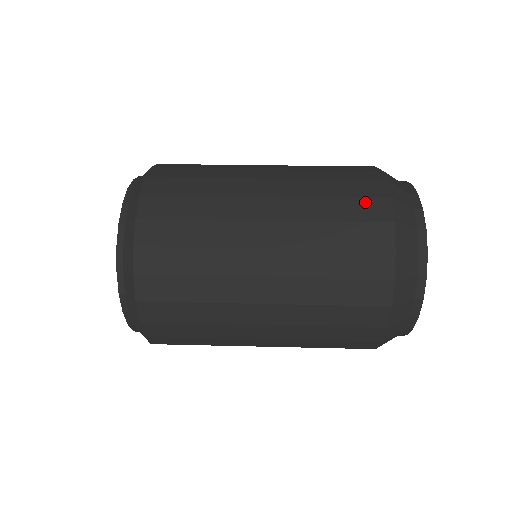
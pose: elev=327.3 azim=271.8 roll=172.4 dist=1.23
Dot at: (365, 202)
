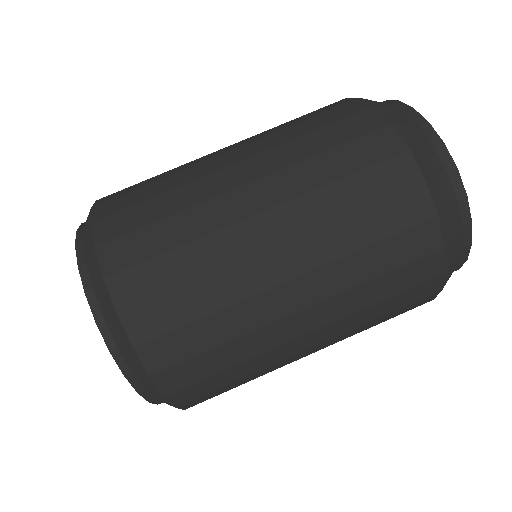
Dot at: (417, 289)
